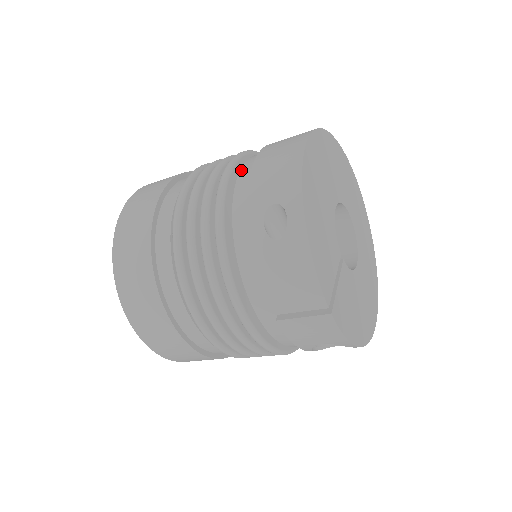
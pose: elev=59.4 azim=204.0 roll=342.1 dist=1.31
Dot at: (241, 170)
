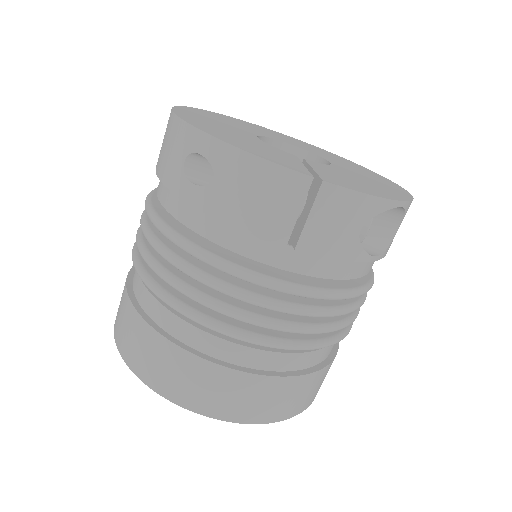
Dot at: (157, 190)
